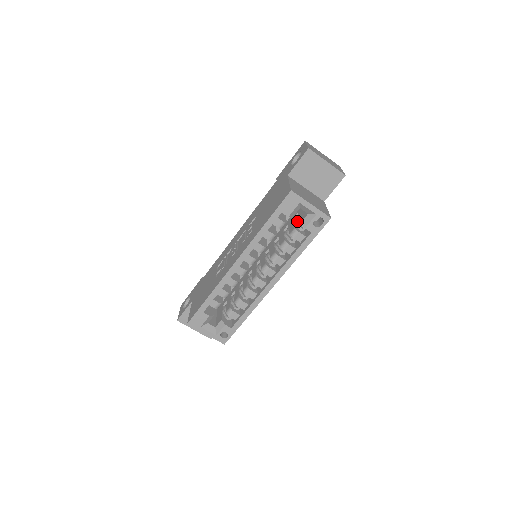
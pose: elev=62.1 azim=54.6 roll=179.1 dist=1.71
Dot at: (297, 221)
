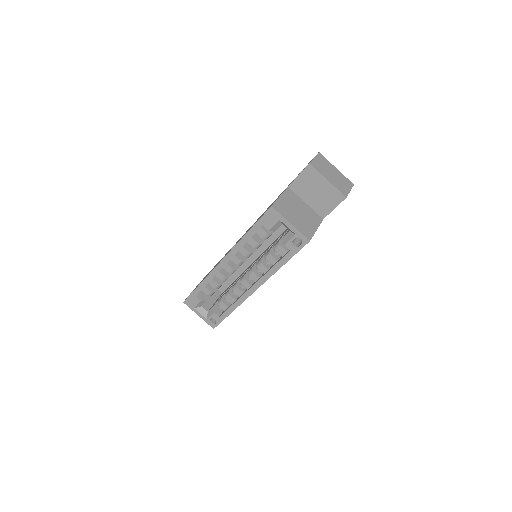
Dot at: occluded
